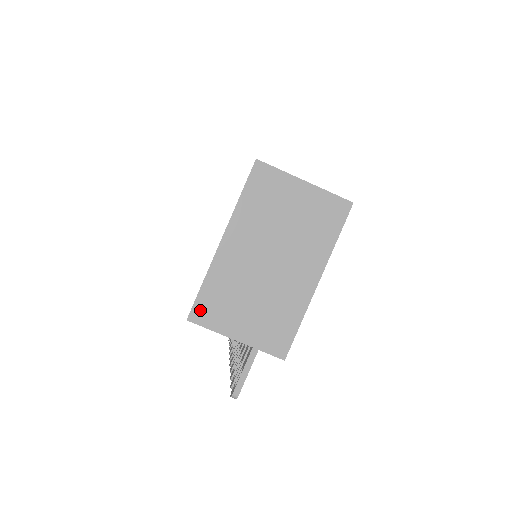
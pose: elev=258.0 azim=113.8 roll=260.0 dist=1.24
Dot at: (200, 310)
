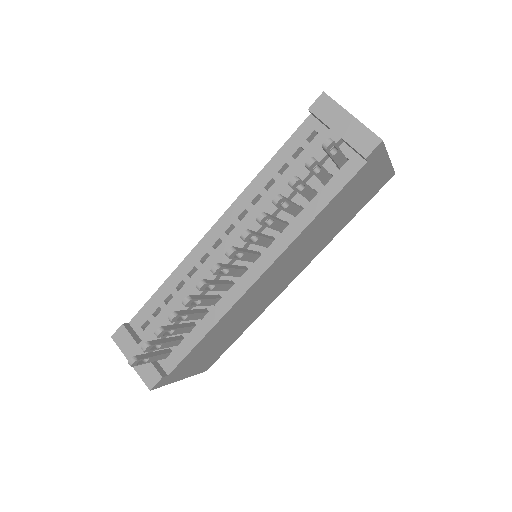
Dot at: occluded
